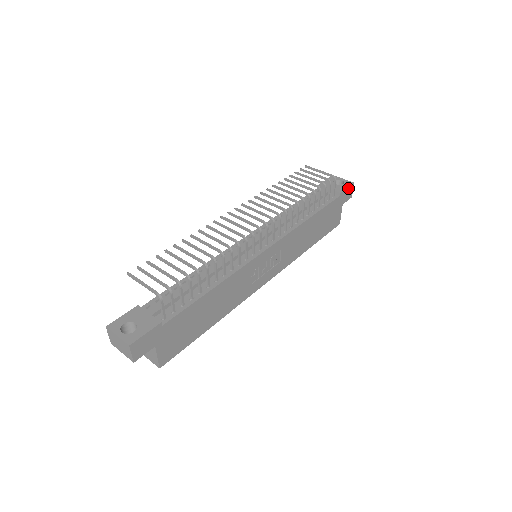
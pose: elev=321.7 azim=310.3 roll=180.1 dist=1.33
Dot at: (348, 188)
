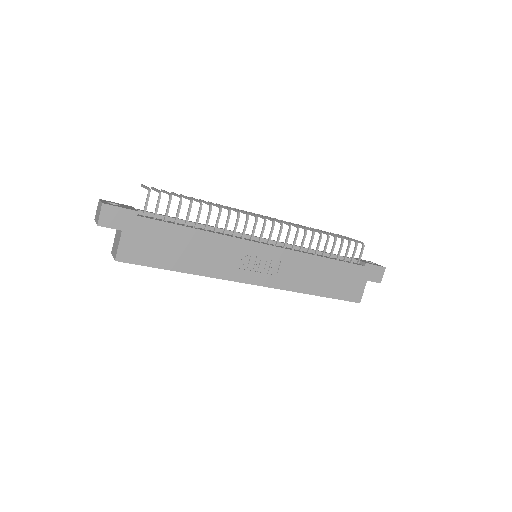
Dot at: (377, 267)
